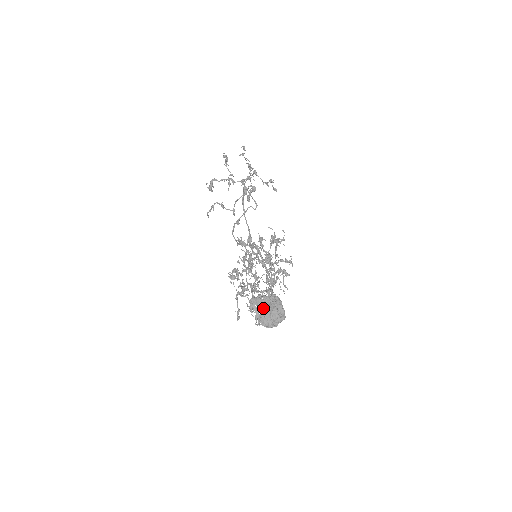
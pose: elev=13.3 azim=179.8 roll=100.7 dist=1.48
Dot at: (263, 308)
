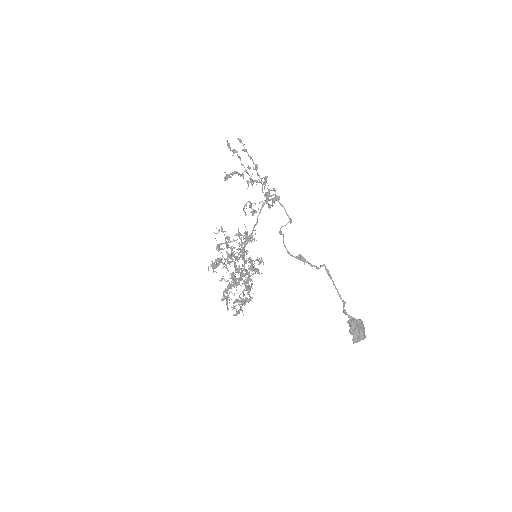
Dot at: (358, 329)
